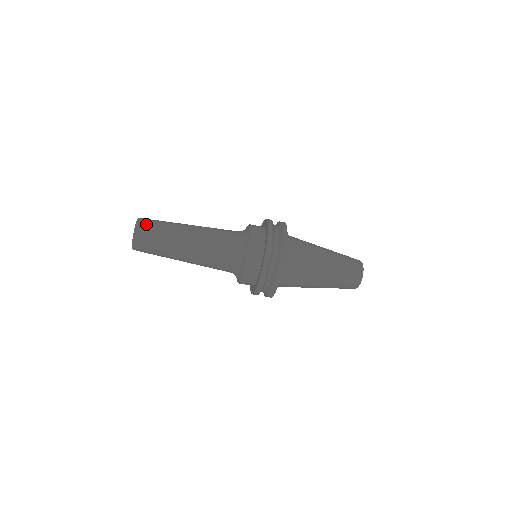
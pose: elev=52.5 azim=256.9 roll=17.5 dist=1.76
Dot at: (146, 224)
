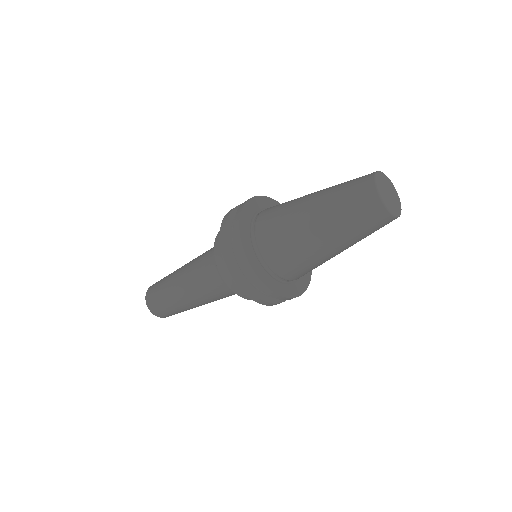
Dot at: (158, 312)
